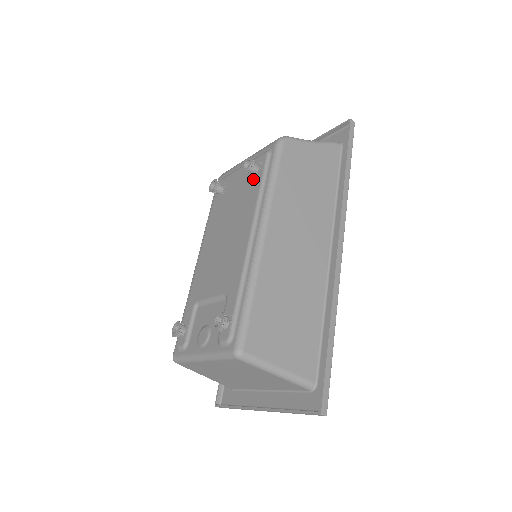
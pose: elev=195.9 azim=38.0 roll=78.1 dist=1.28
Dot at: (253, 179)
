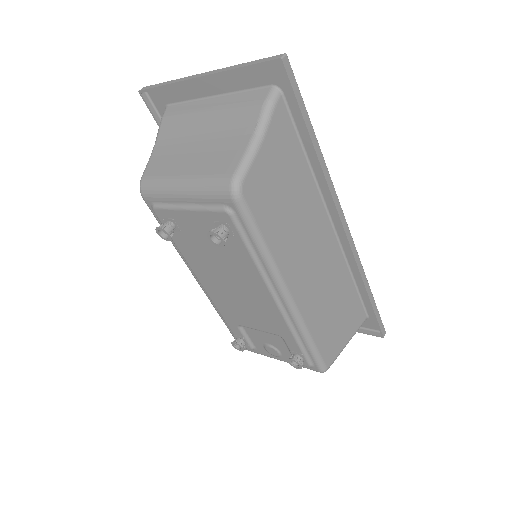
Dot at: (228, 240)
